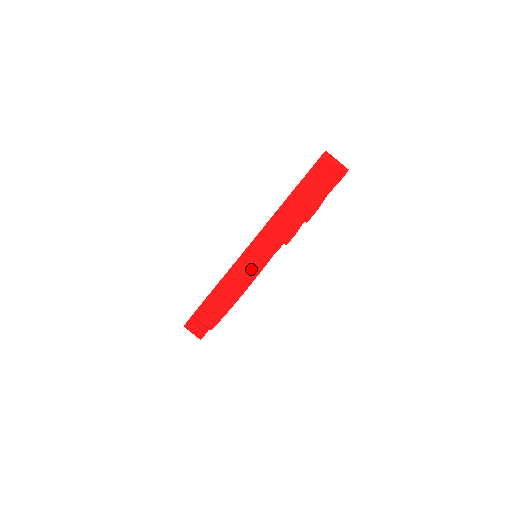
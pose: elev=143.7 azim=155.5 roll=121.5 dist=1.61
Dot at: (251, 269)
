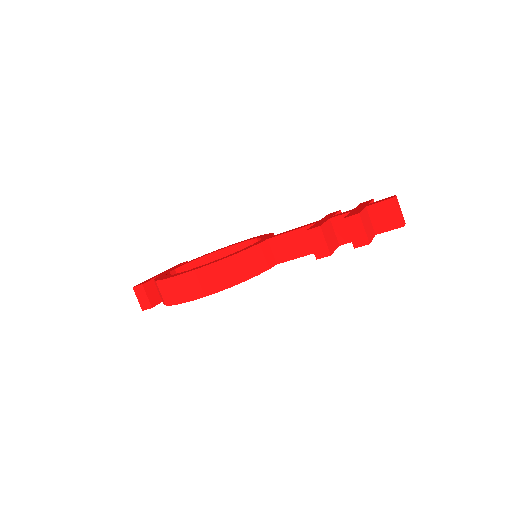
Dot at: (255, 265)
